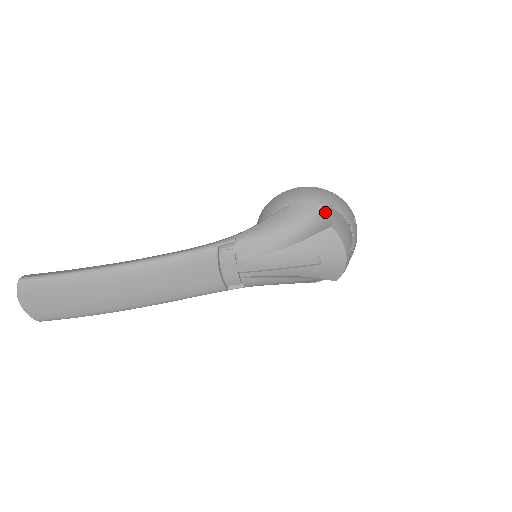
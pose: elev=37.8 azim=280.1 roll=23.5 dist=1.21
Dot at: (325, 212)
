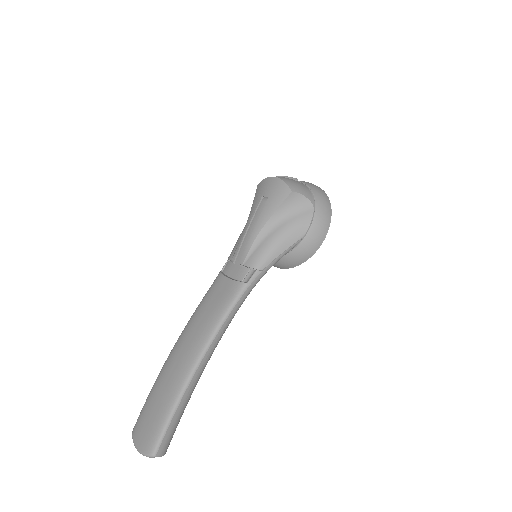
Dot at: occluded
